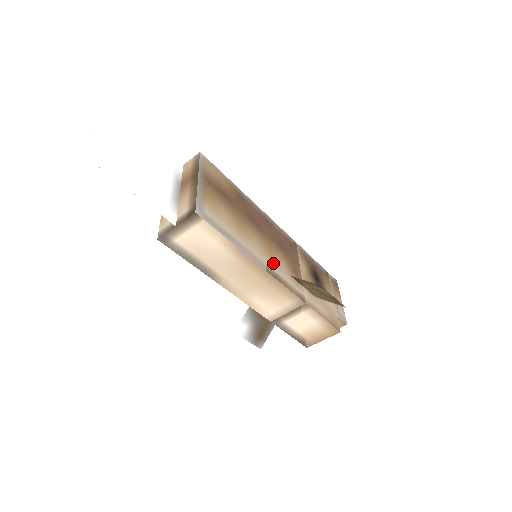
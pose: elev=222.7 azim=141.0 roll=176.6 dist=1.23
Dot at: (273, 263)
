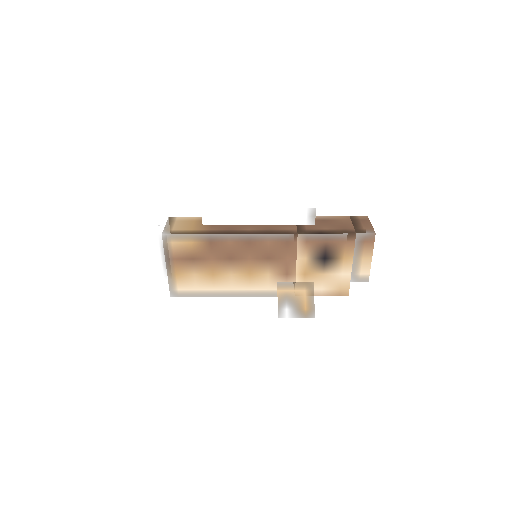
Dot at: (253, 284)
